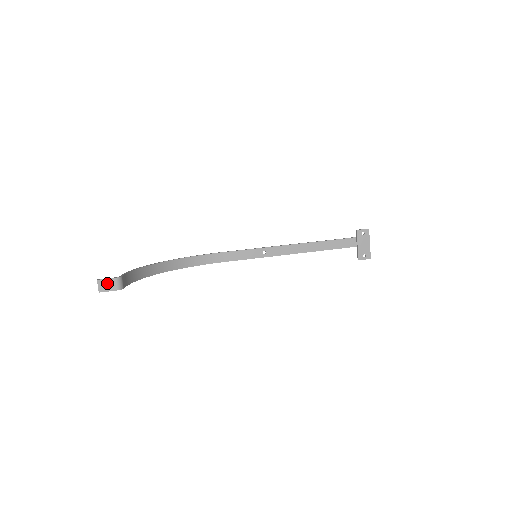
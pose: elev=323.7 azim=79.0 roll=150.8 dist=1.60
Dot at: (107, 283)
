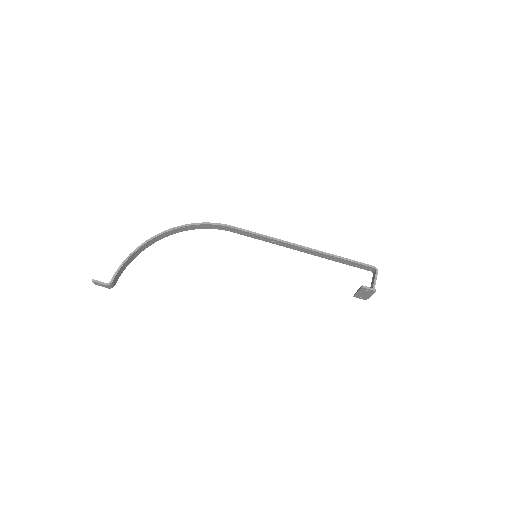
Dot at: (100, 284)
